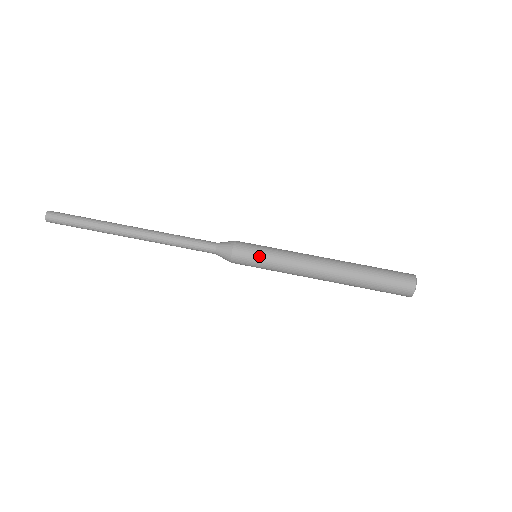
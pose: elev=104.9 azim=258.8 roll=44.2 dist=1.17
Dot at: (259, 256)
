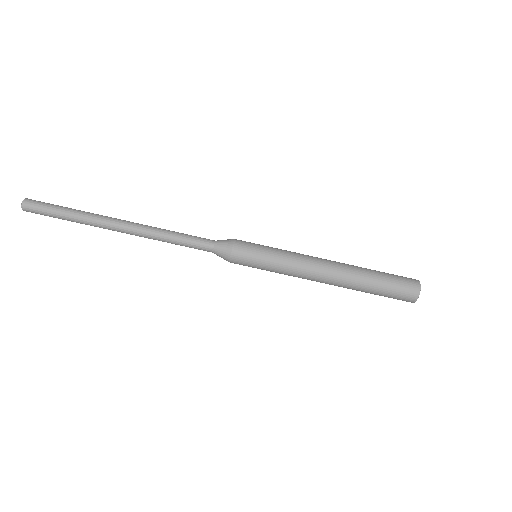
Dot at: (258, 266)
